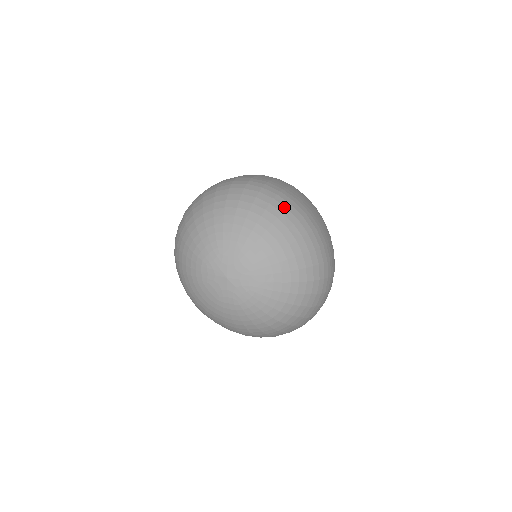
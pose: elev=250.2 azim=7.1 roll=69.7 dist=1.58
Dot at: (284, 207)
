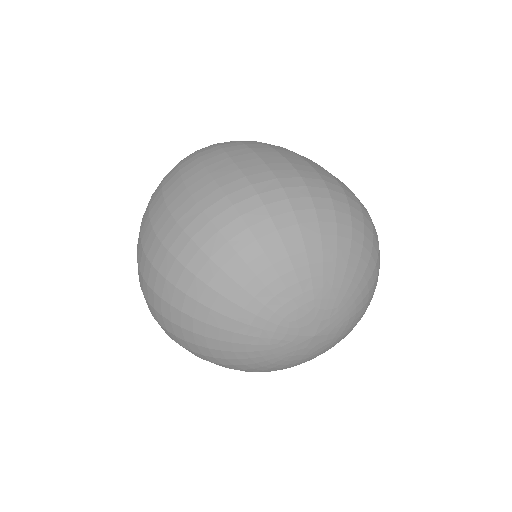
Dot at: (308, 199)
